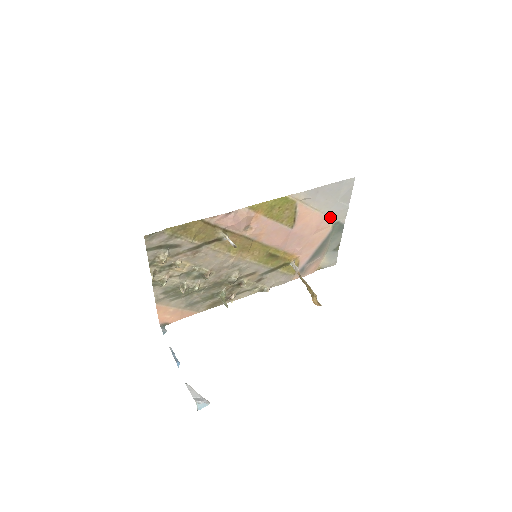
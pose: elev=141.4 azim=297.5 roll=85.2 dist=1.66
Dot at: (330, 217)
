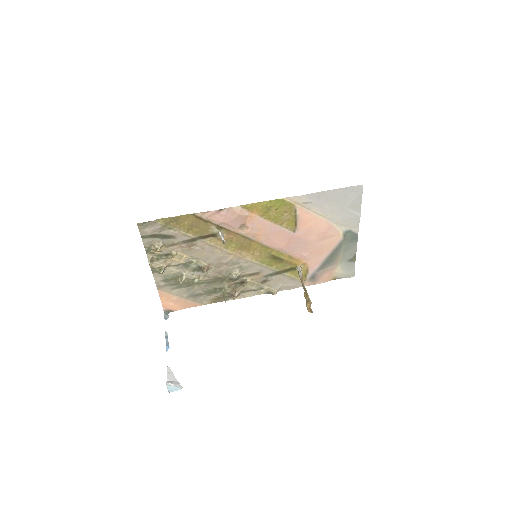
Dot at: (339, 225)
